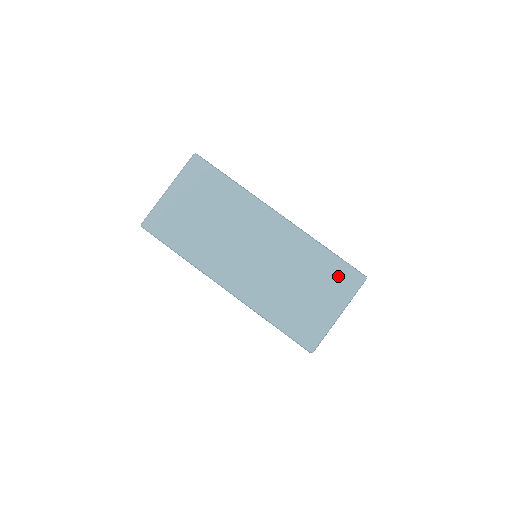
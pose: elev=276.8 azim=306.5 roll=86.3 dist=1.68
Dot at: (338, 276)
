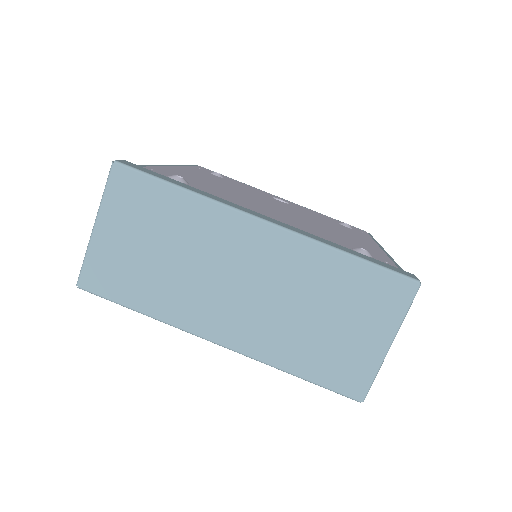
Dot at: (376, 291)
